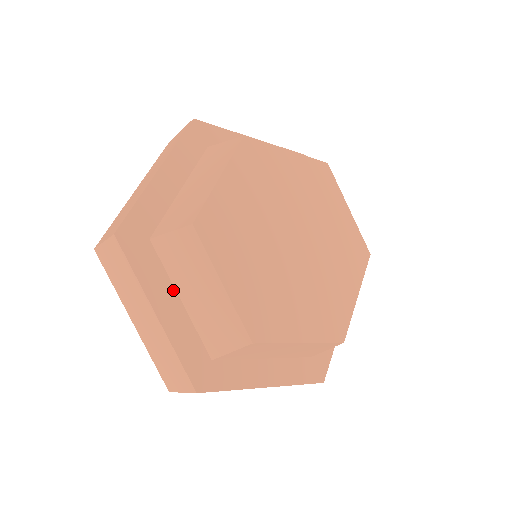
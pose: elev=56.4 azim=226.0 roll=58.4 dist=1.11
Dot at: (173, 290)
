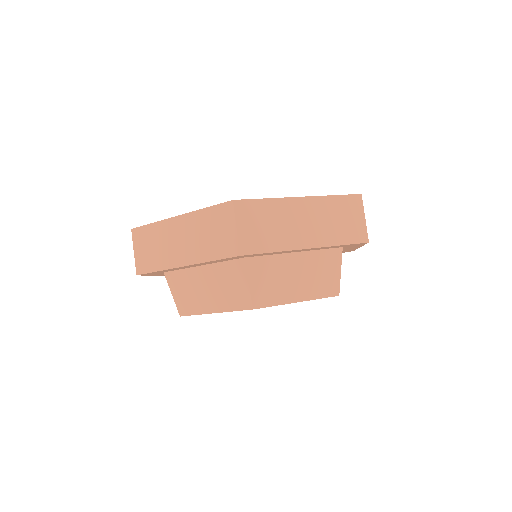
Dot at: occluded
